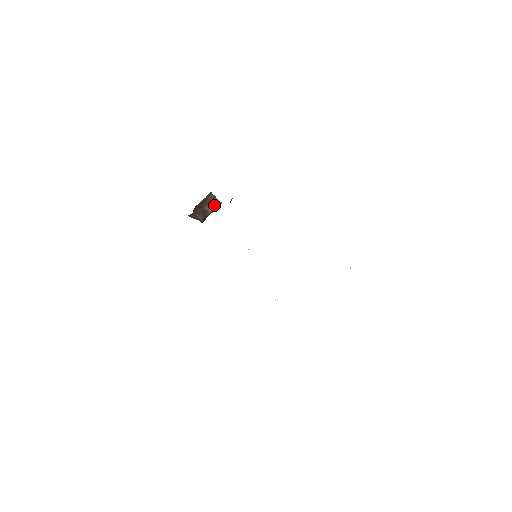
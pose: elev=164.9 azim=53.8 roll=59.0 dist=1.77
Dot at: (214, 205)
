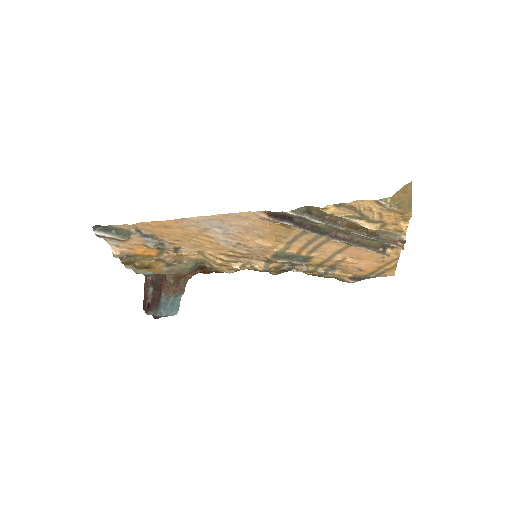
Dot at: (170, 305)
